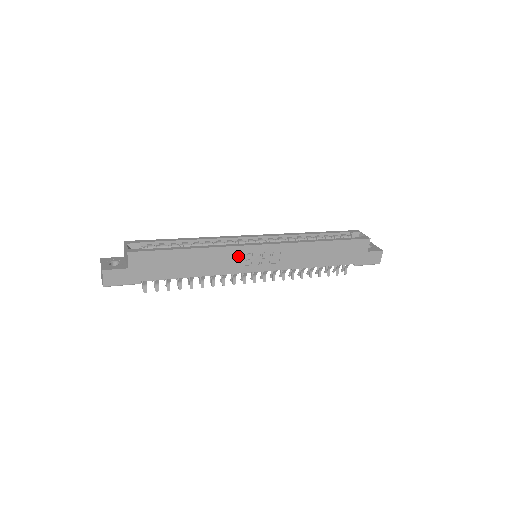
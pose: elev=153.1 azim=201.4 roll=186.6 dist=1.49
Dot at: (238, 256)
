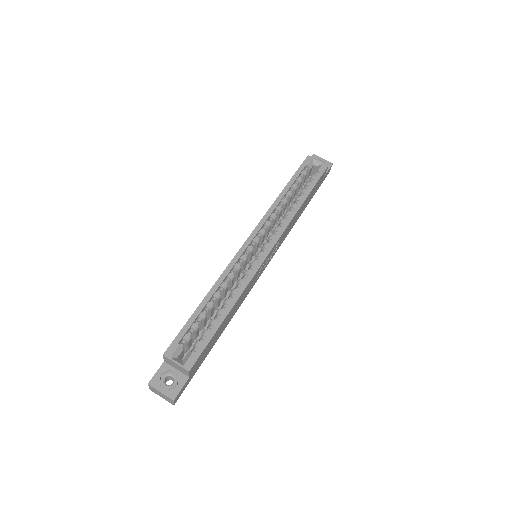
Dot at: (255, 278)
